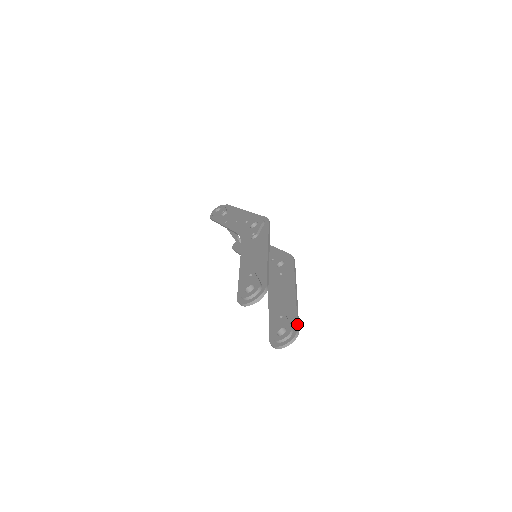
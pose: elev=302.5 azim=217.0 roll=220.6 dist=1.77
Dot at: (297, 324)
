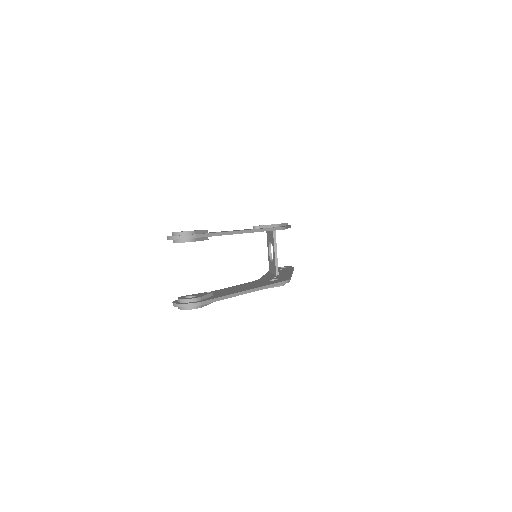
Dot at: (207, 300)
